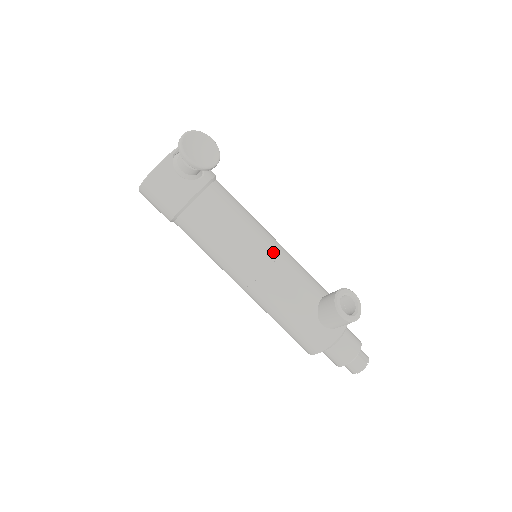
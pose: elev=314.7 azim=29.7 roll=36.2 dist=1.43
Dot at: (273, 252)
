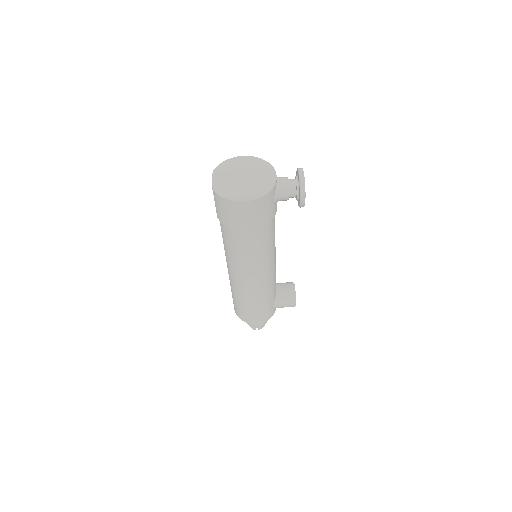
Dot at: occluded
